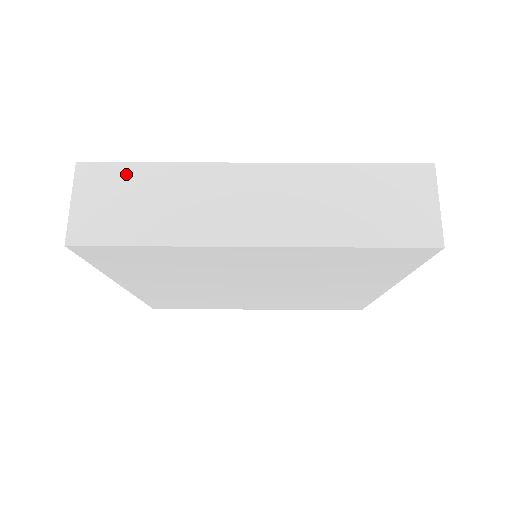
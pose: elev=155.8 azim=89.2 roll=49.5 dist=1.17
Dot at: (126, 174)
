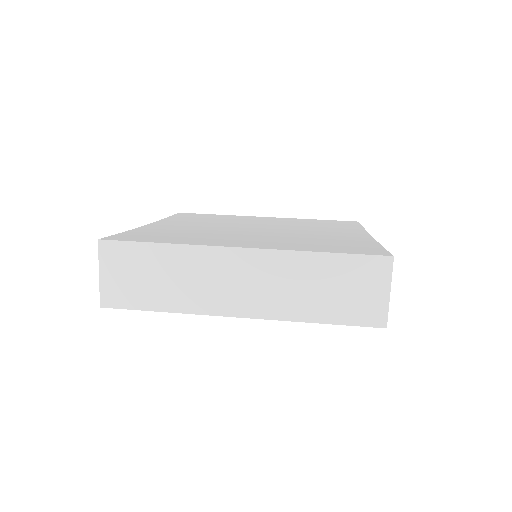
Dot at: (138, 252)
